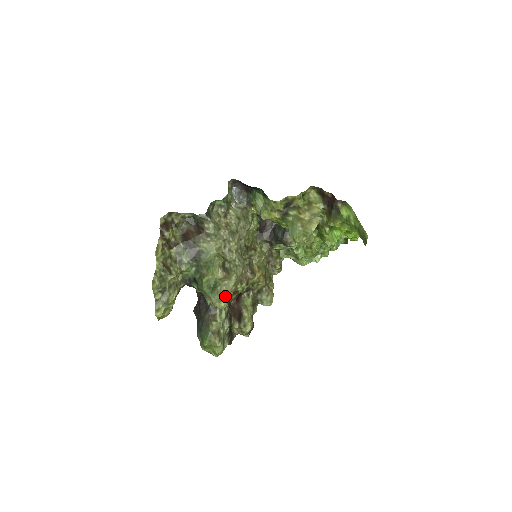
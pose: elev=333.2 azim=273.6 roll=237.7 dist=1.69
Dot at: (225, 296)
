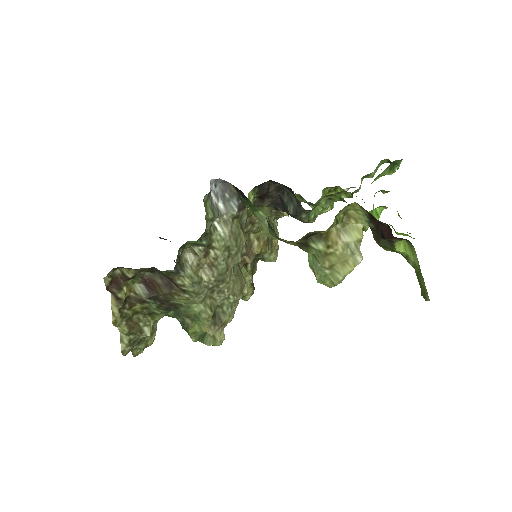
Dot at: (220, 337)
